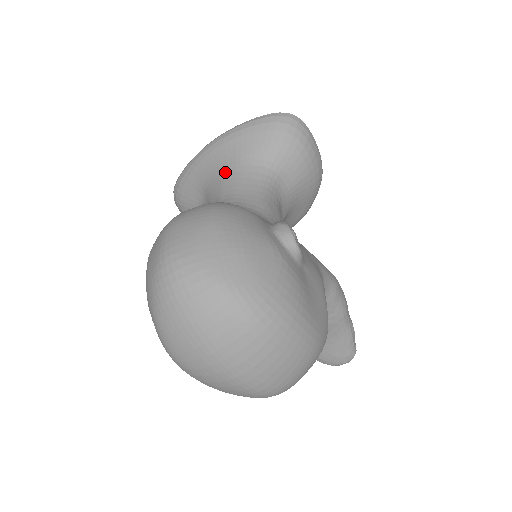
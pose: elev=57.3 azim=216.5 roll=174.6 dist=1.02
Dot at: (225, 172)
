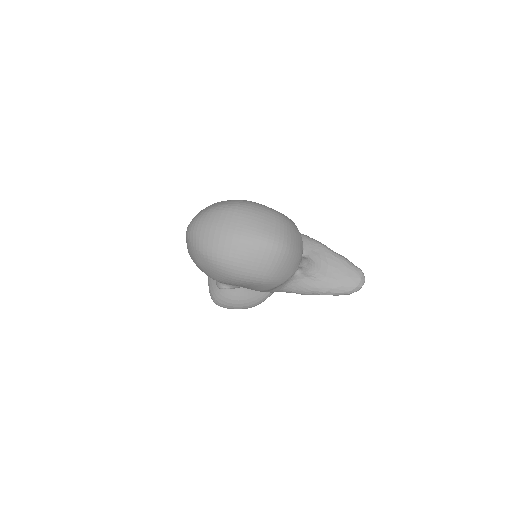
Dot at: occluded
